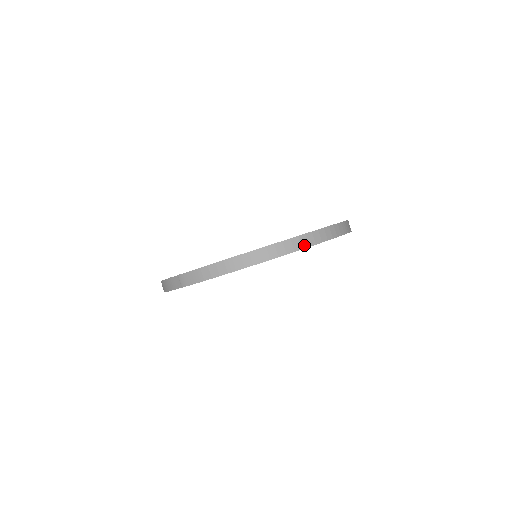
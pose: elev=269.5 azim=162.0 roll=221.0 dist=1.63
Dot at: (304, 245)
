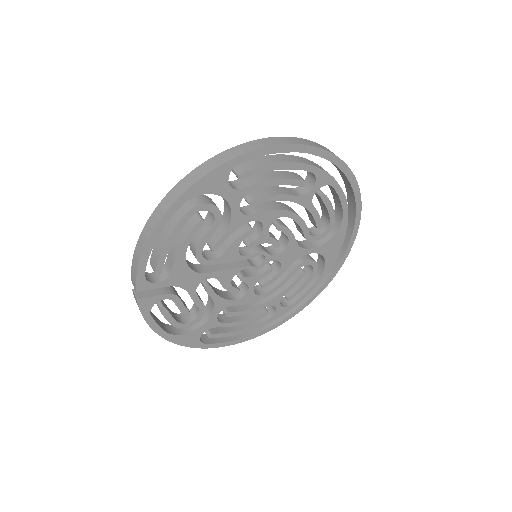
Dot at: (229, 158)
